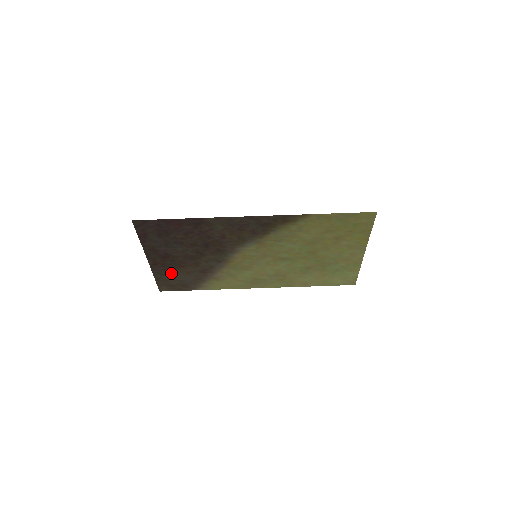
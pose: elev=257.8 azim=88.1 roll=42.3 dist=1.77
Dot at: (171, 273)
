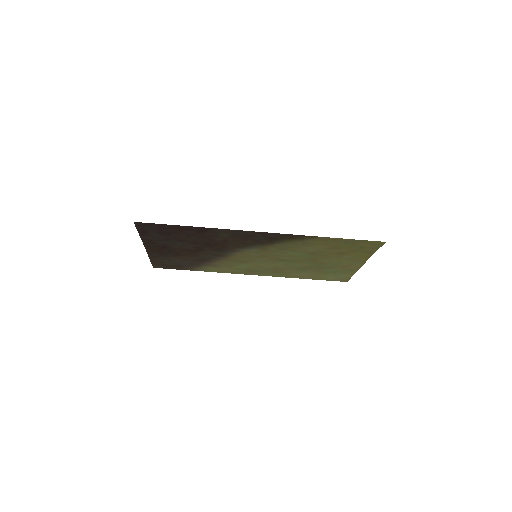
Dot at: (167, 258)
